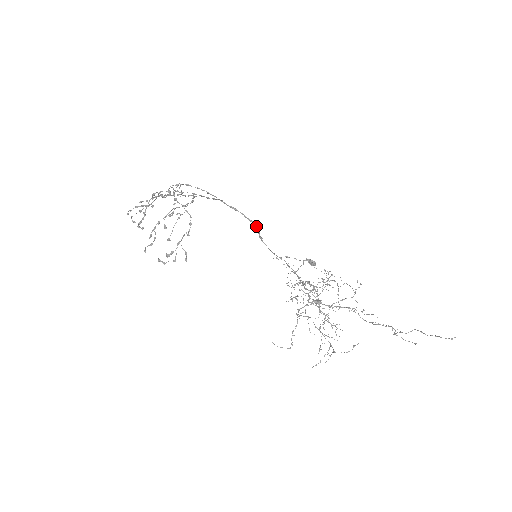
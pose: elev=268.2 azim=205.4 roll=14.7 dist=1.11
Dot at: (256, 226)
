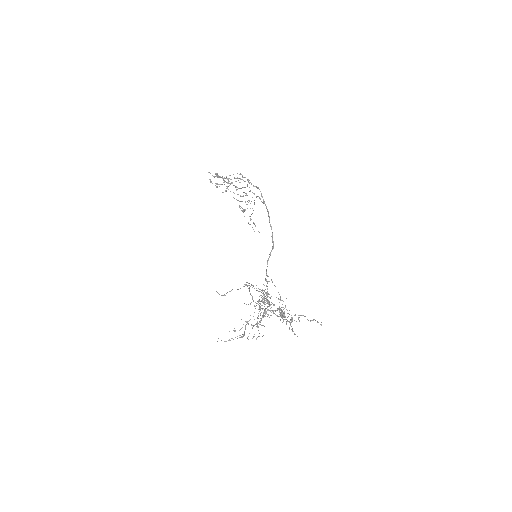
Dot at: (273, 248)
